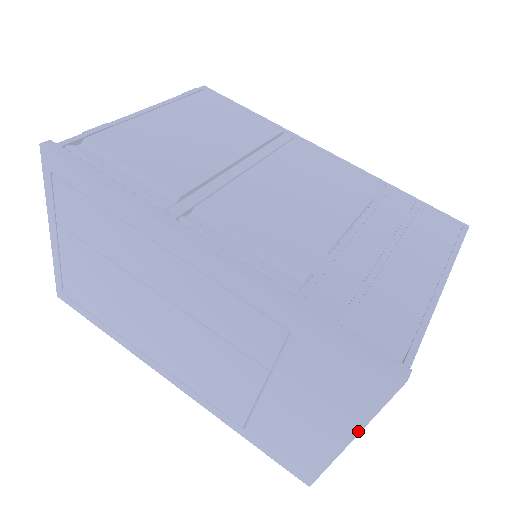
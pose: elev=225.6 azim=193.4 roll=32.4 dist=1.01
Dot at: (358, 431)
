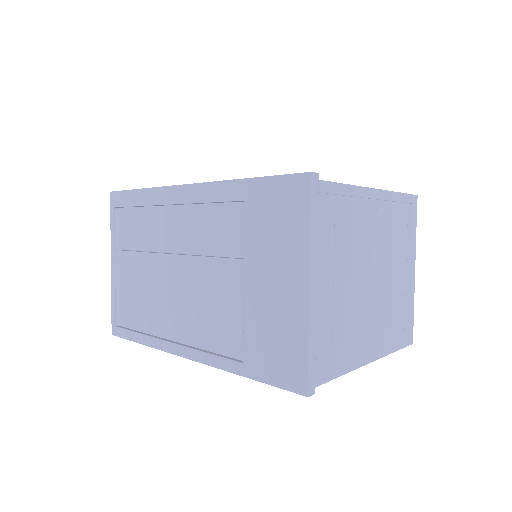
Dot at: (308, 260)
